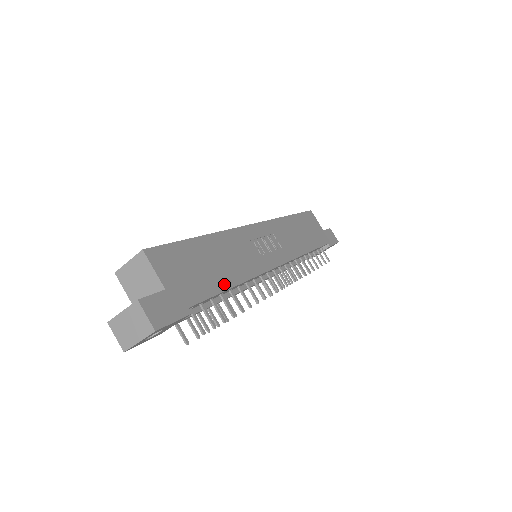
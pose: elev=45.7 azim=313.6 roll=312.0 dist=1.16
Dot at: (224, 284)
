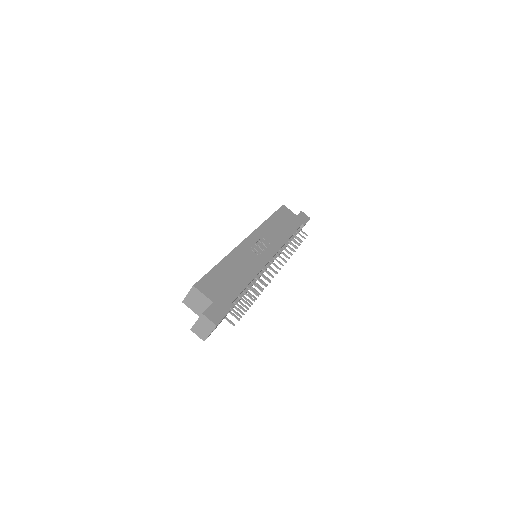
Dot at: (242, 285)
